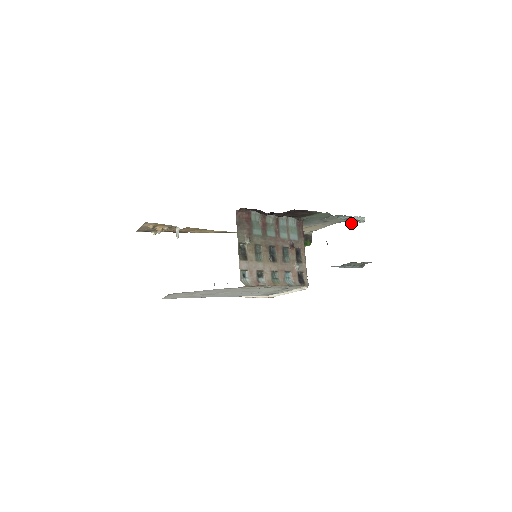
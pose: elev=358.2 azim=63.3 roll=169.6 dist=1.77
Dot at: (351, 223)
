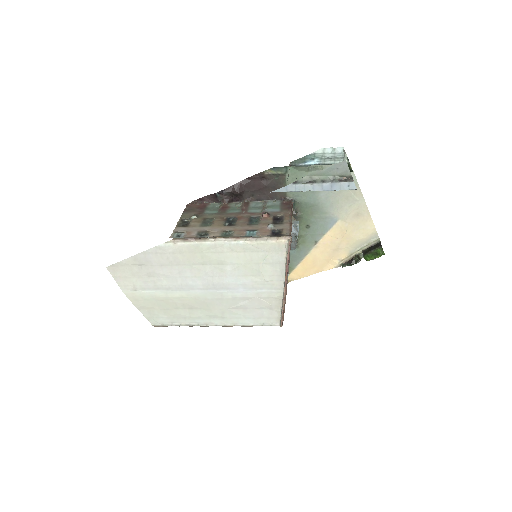
Dot at: occluded
